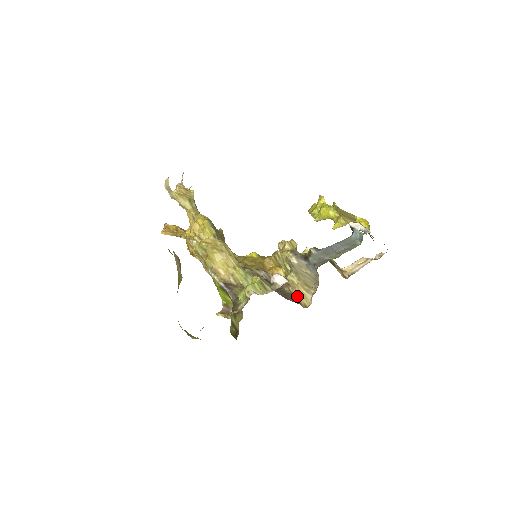
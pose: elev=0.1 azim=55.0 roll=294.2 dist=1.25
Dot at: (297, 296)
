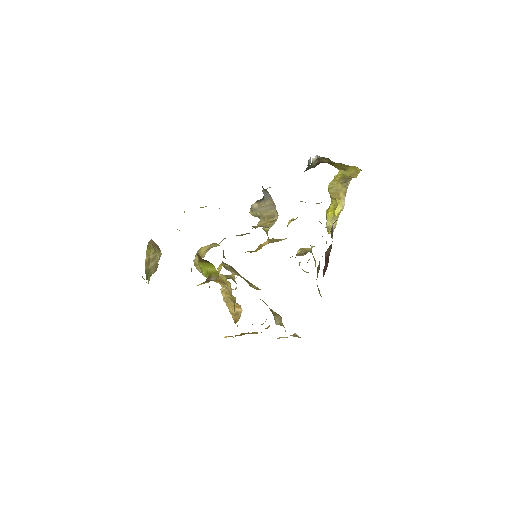
Dot at: occluded
